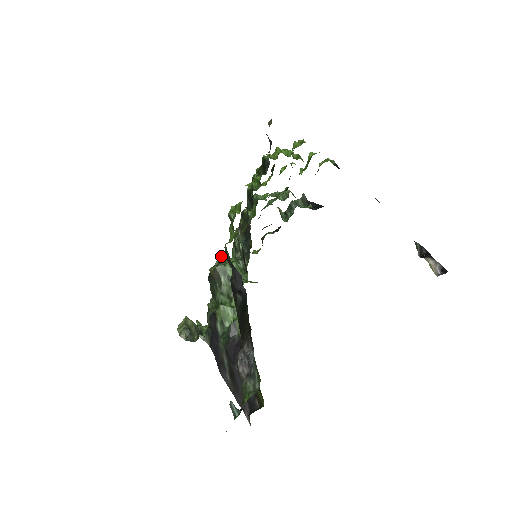
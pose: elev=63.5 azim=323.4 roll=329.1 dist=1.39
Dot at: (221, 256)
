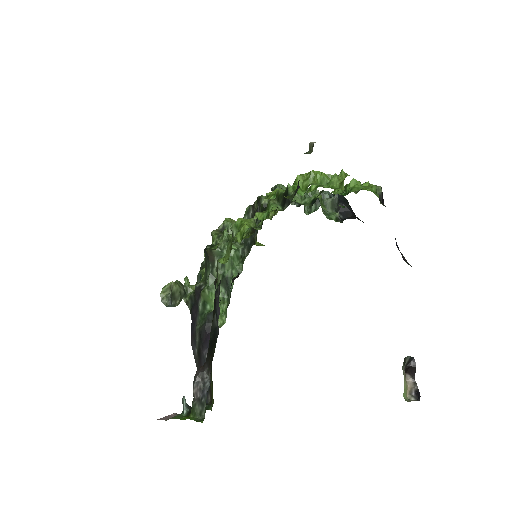
Dot at: (223, 234)
